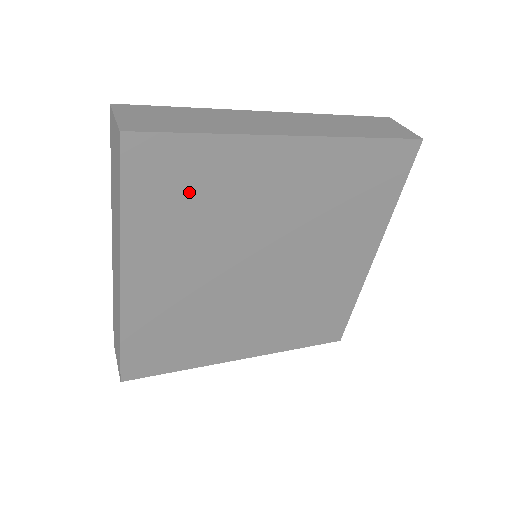
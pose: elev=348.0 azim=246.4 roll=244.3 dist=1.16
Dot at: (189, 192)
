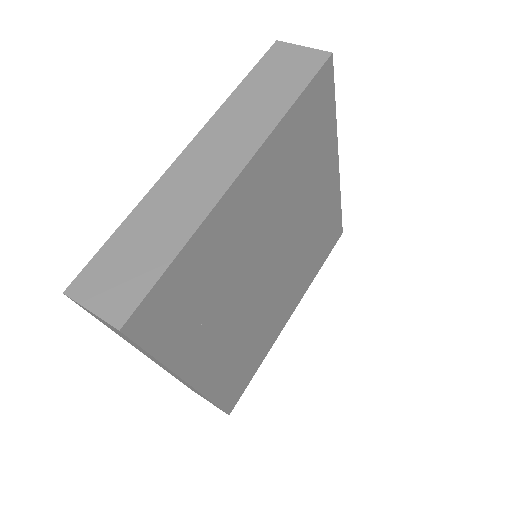
Dot at: (308, 141)
